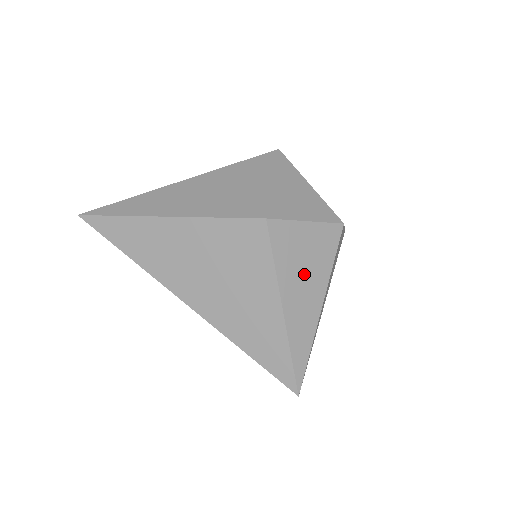
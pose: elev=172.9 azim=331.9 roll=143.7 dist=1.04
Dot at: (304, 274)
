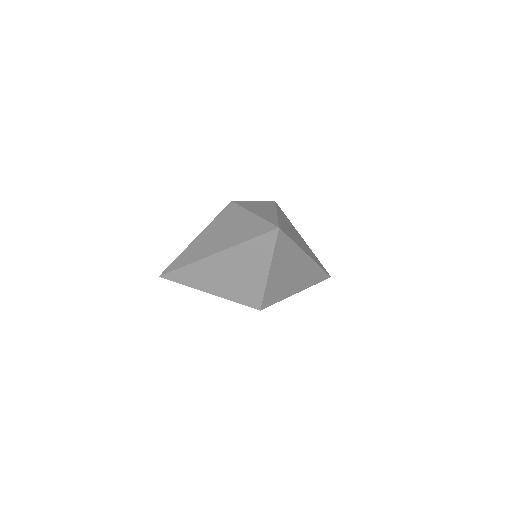
Dot at: (260, 208)
